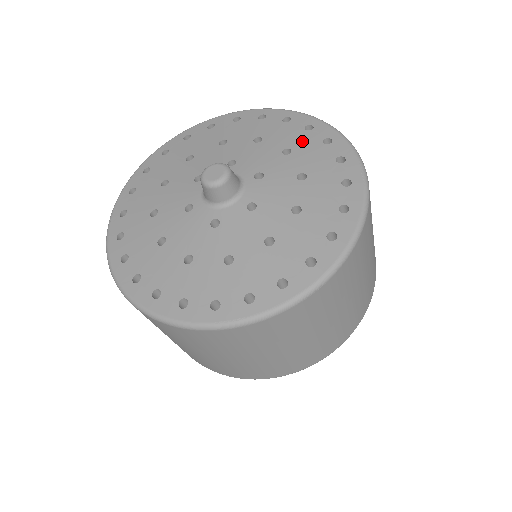
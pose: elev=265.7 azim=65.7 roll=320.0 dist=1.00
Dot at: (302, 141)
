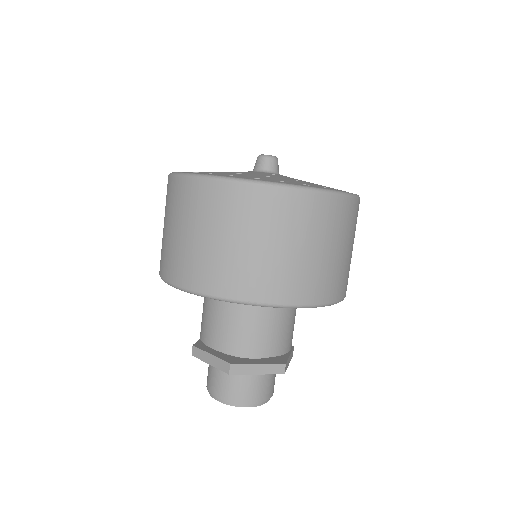
Dot at: occluded
